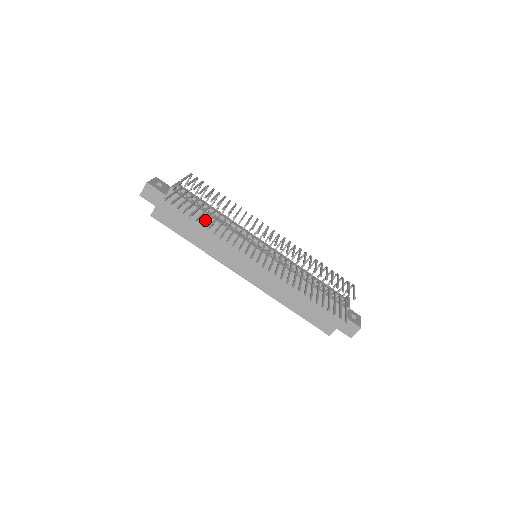
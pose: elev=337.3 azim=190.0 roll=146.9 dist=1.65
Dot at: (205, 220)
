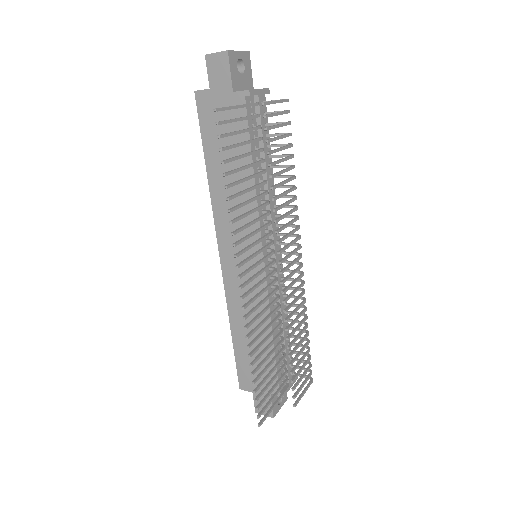
Dot at: (237, 181)
